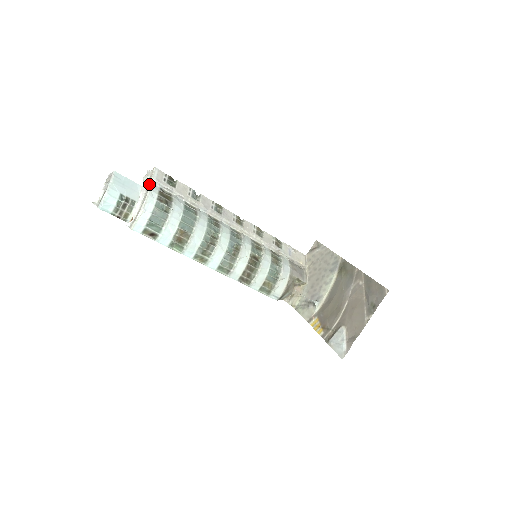
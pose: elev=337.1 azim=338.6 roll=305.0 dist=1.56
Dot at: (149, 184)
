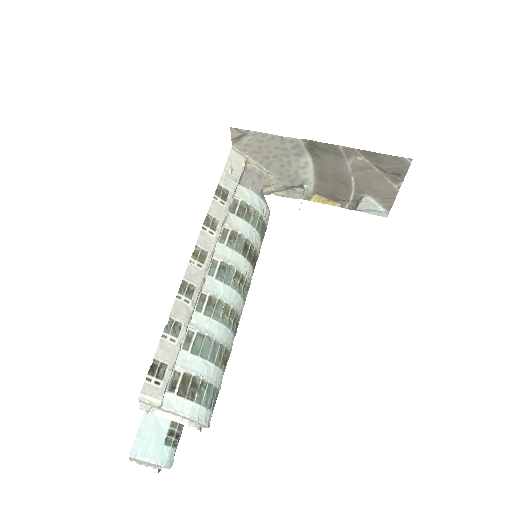
Dot at: (169, 412)
